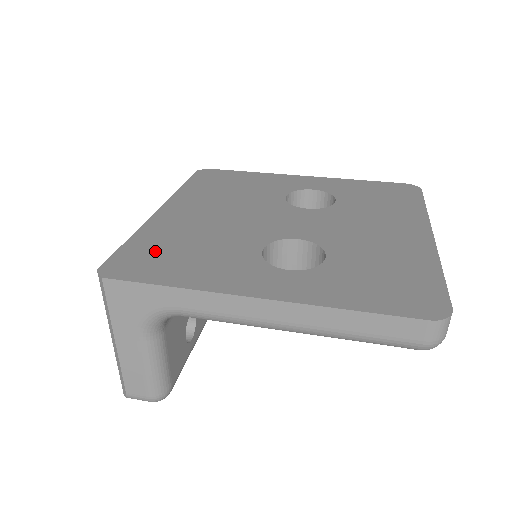
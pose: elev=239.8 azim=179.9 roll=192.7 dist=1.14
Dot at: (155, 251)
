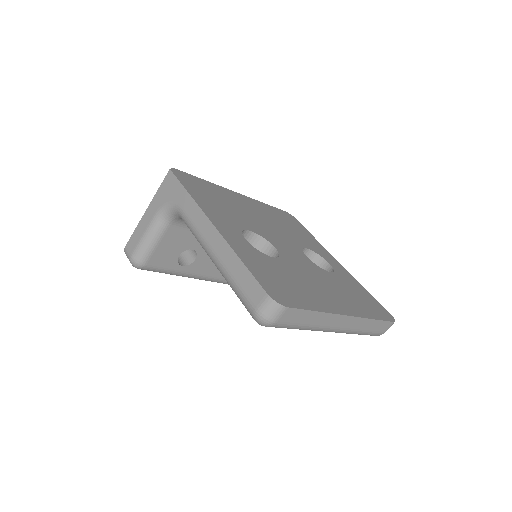
Dot at: (206, 188)
